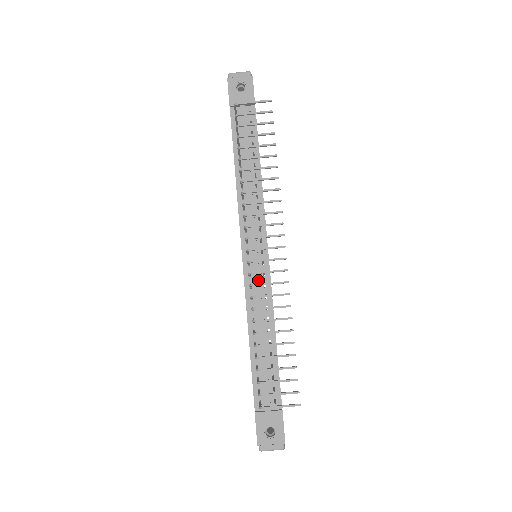
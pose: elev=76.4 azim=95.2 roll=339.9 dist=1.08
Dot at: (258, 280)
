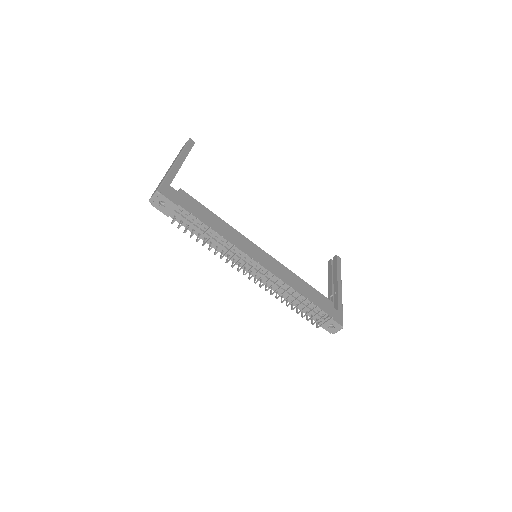
Dot at: (267, 279)
